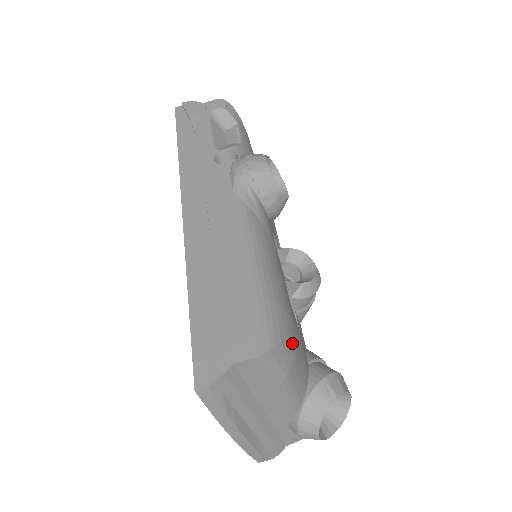
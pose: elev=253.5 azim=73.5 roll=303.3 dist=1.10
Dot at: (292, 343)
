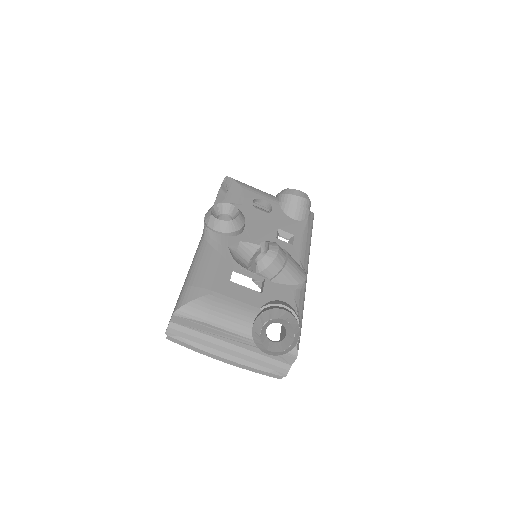
Dot at: (203, 302)
